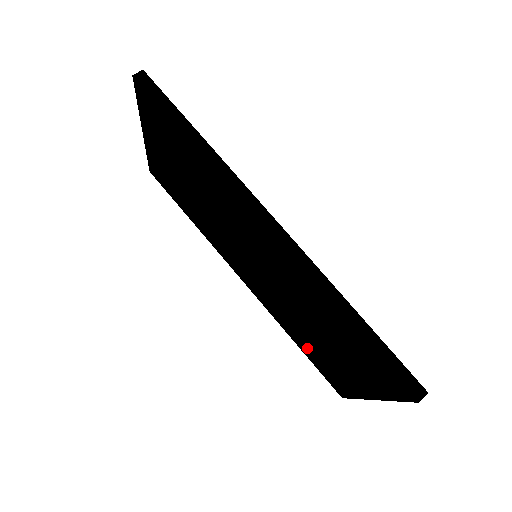
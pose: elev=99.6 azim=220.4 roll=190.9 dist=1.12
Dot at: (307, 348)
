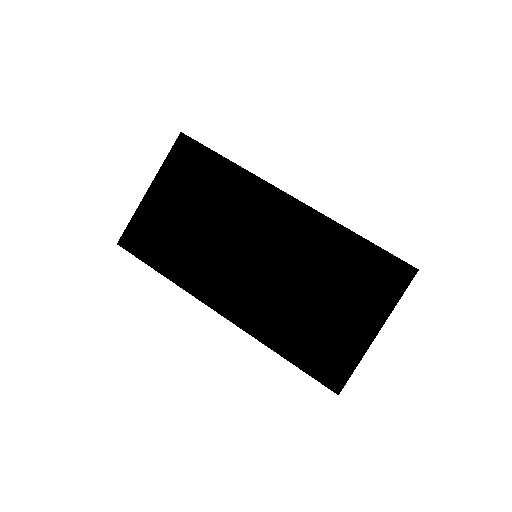
Dot at: (300, 344)
